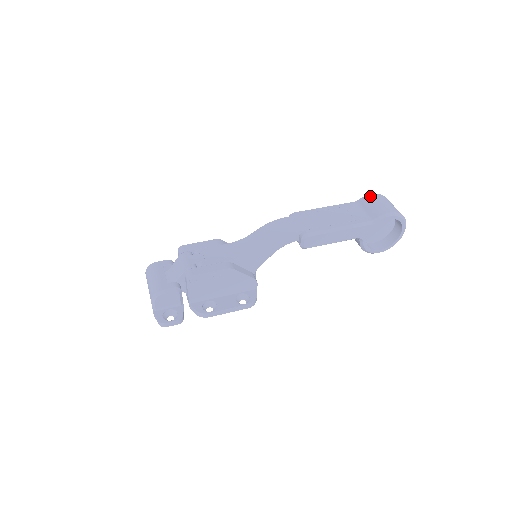
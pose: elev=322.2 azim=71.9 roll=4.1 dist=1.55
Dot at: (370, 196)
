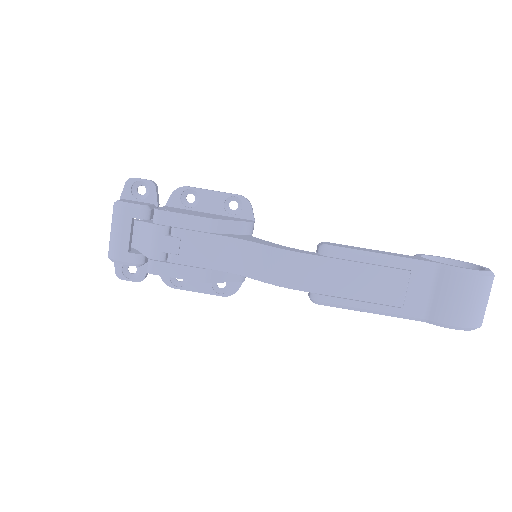
Dot at: (462, 278)
